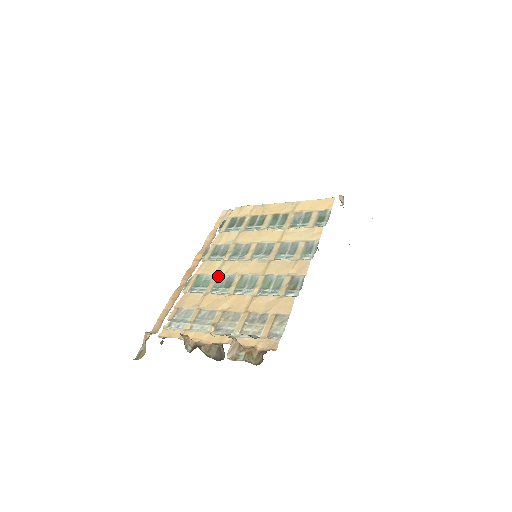
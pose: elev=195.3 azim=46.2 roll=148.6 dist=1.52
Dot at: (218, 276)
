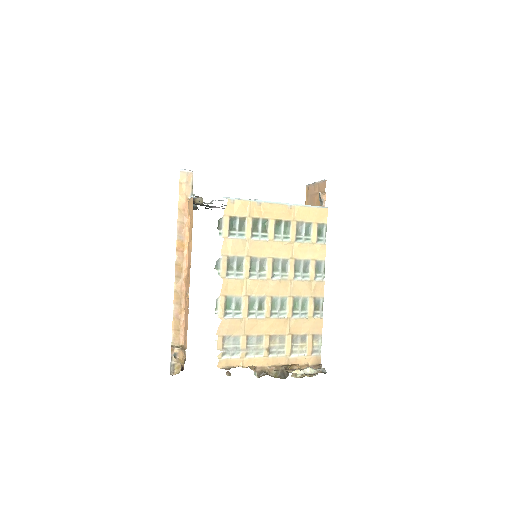
Dot at: (248, 298)
